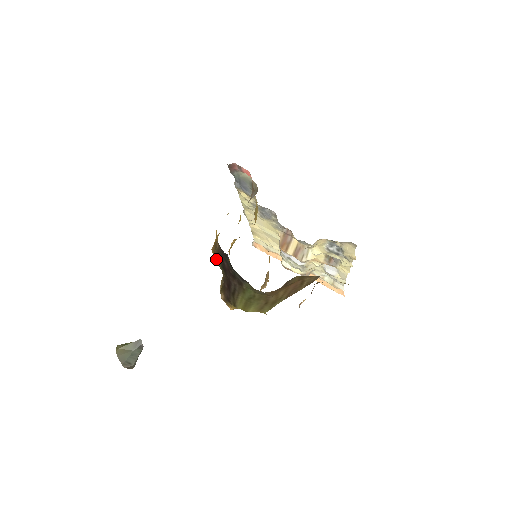
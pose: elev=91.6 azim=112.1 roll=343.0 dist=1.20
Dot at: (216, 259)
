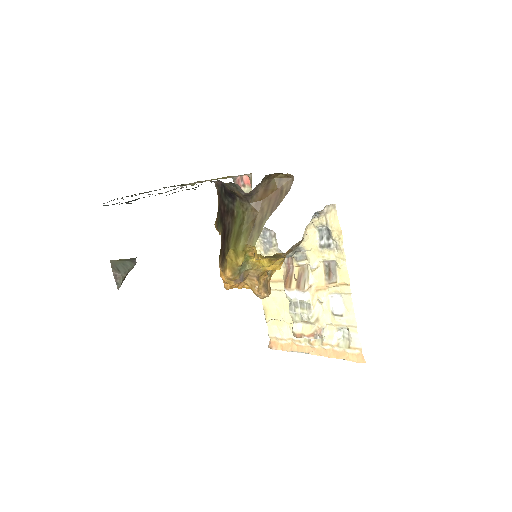
Dot at: (217, 224)
